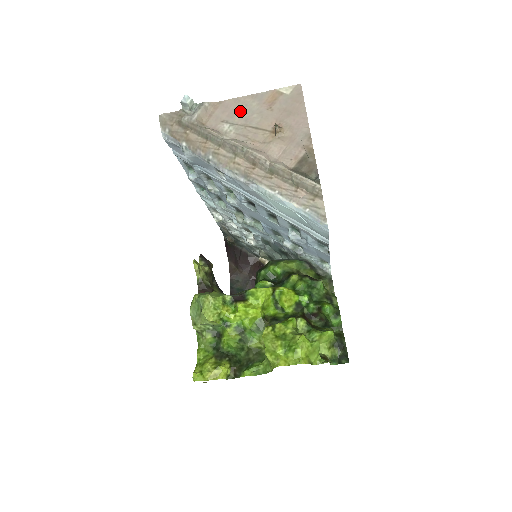
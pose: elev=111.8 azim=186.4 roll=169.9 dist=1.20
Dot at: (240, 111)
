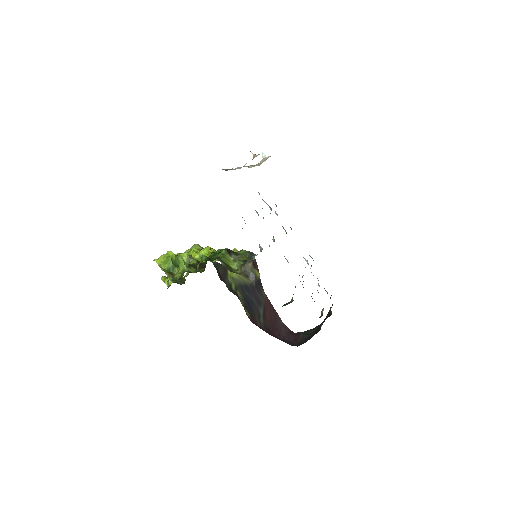
Dot at: occluded
